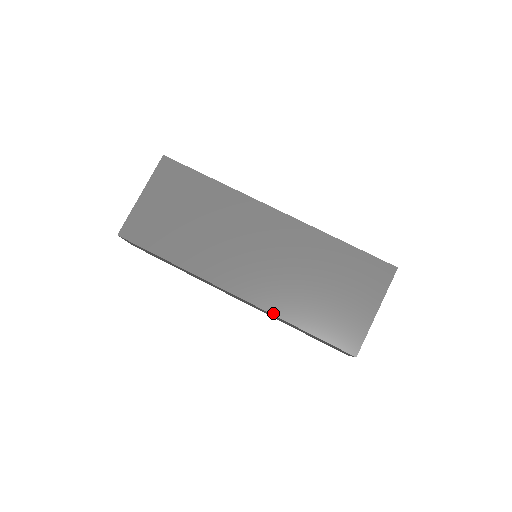
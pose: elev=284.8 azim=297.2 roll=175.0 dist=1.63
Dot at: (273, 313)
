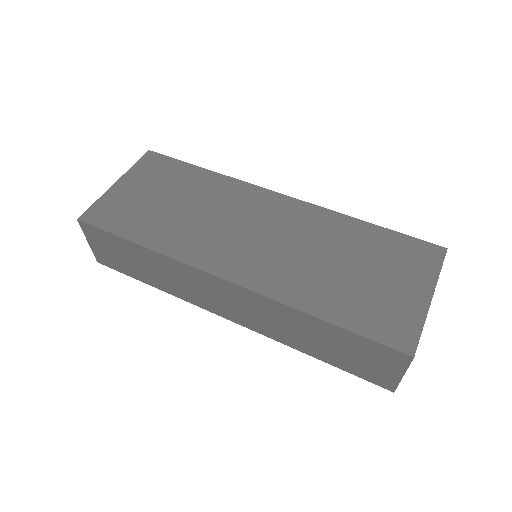
Dot at: (282, 301)
